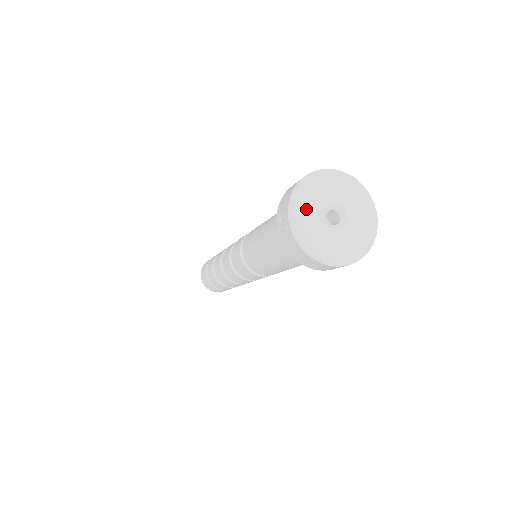
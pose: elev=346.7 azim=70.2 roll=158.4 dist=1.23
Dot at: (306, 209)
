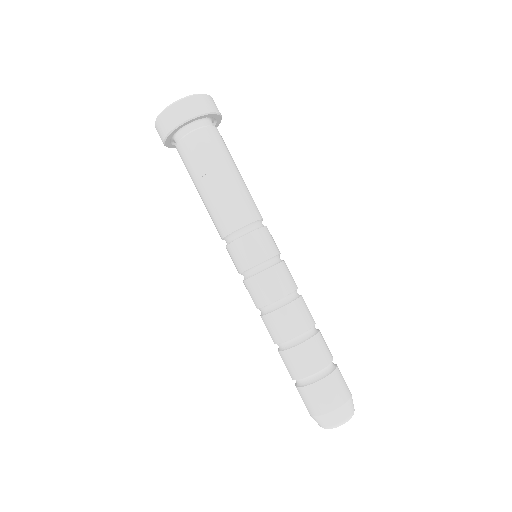
Dot at: occluded
